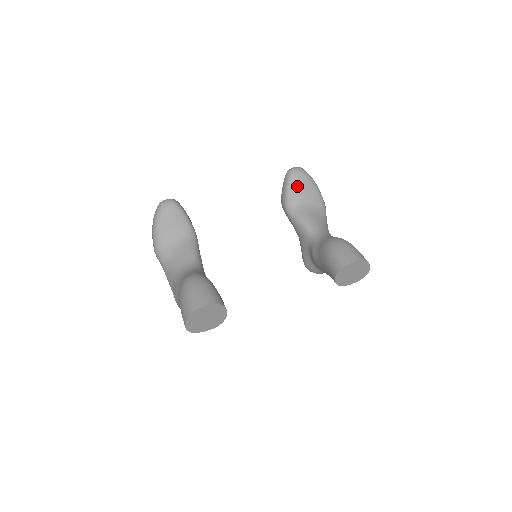
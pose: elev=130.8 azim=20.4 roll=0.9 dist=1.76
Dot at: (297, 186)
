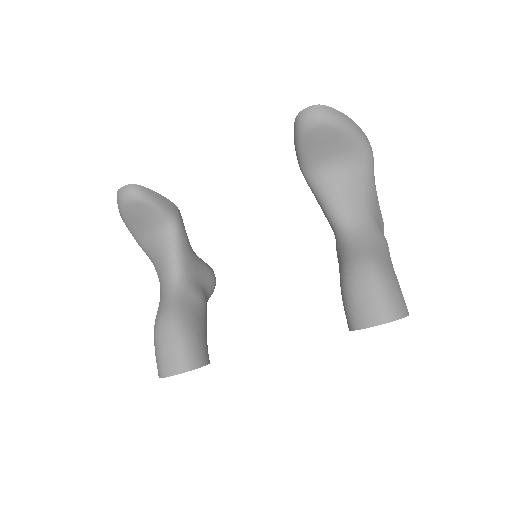
Dot at: (314, 142)
